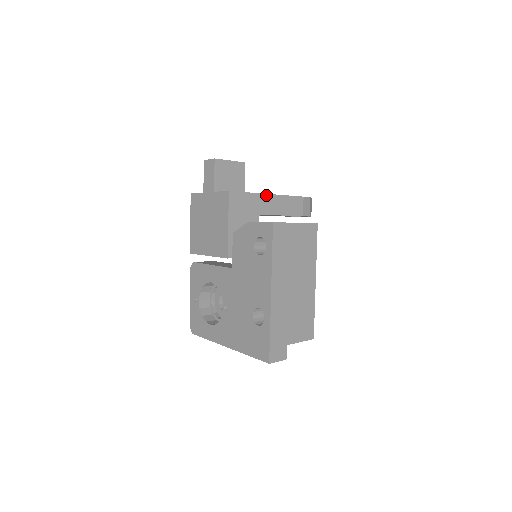
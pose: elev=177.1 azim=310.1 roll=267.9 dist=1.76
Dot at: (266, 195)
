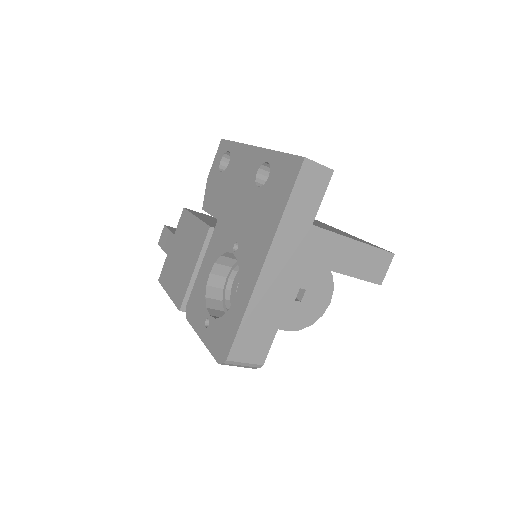
Dot at: occluded
